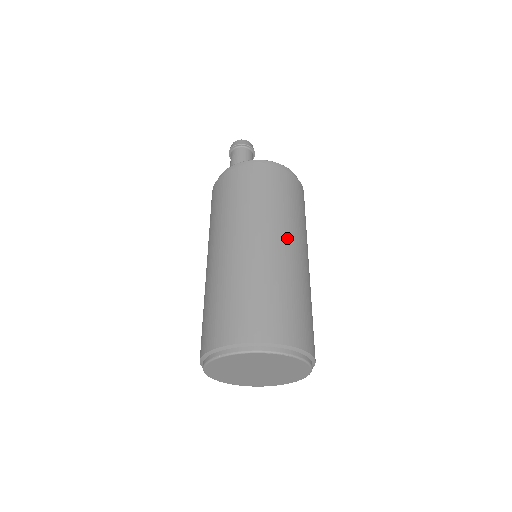
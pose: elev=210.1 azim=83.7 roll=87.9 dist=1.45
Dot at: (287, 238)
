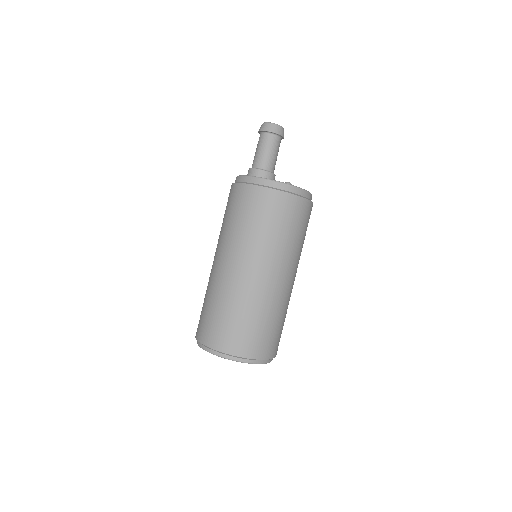
Dot at: (293, 272)
